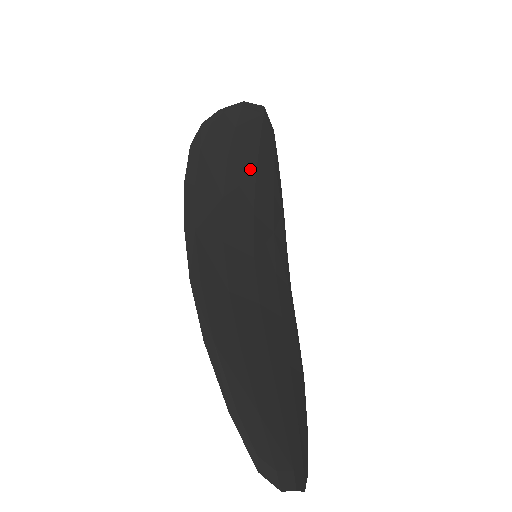
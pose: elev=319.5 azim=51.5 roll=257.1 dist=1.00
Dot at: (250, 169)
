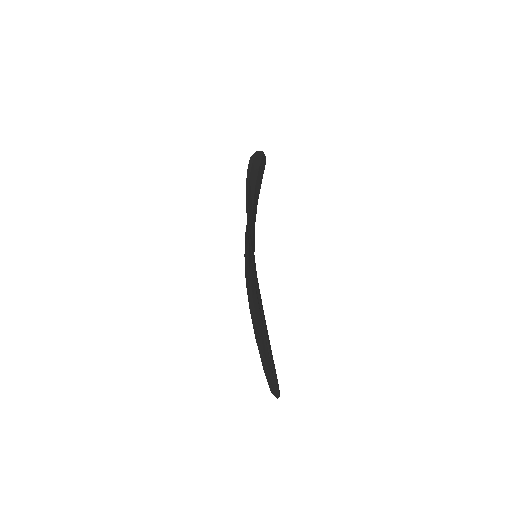
Dot at: (257, 197)
